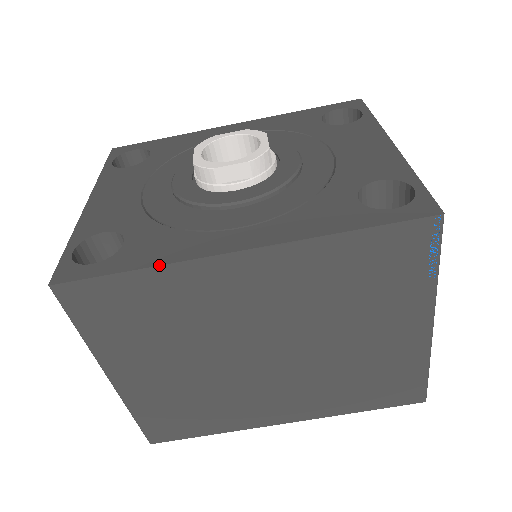
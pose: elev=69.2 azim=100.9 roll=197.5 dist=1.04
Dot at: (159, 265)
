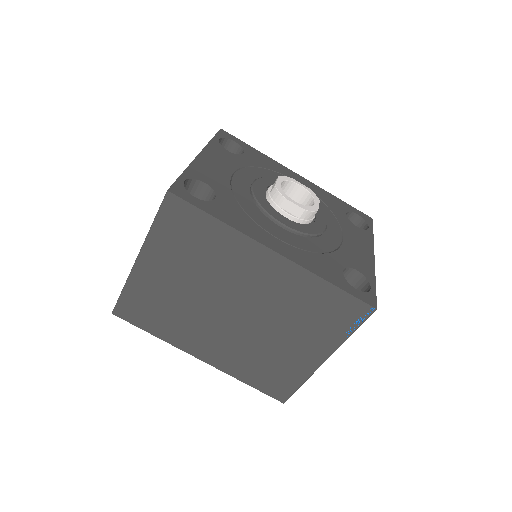
Dot at: (232, 226)
